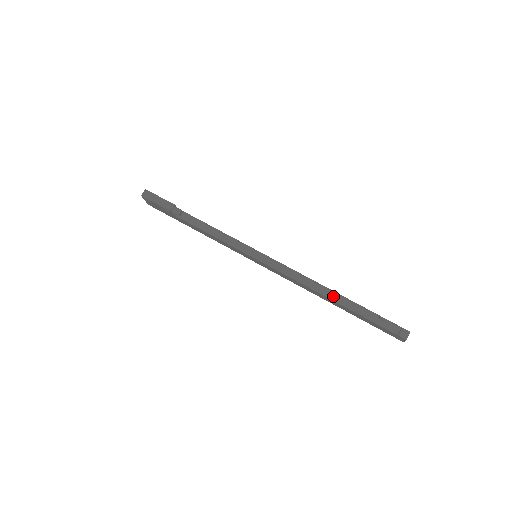
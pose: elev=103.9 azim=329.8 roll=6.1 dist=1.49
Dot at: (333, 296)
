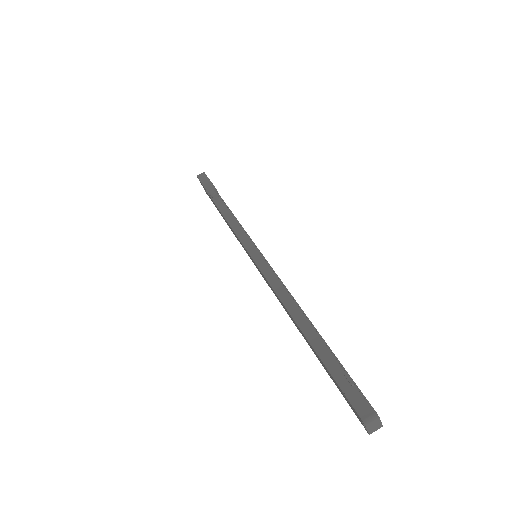
Dot at: (304, 323)
